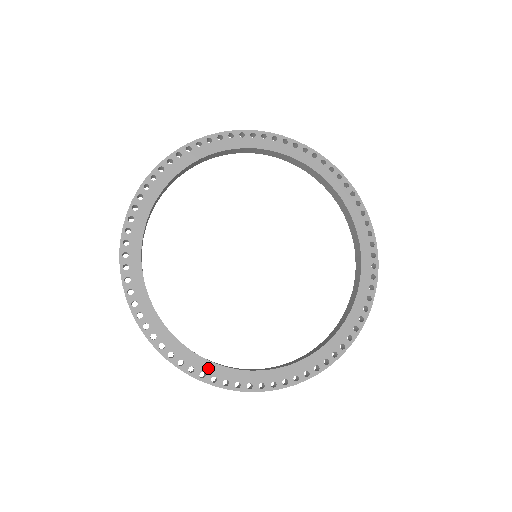
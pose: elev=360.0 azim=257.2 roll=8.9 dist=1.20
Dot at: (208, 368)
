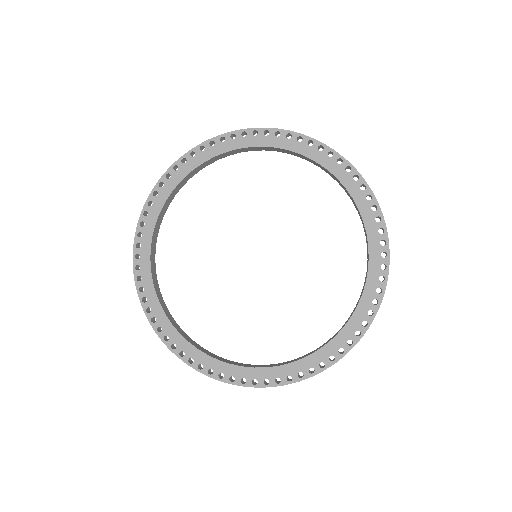
Dot at: (225, 369)
